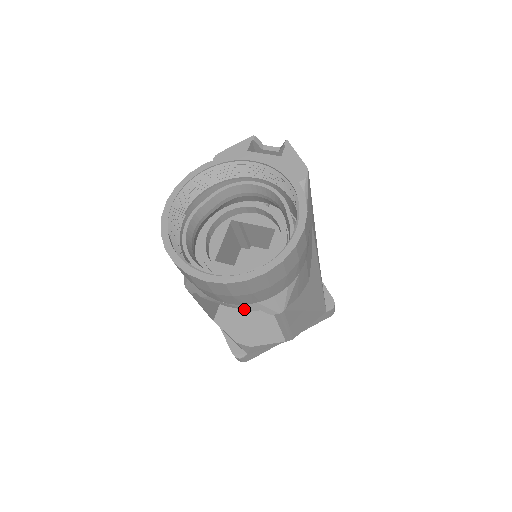
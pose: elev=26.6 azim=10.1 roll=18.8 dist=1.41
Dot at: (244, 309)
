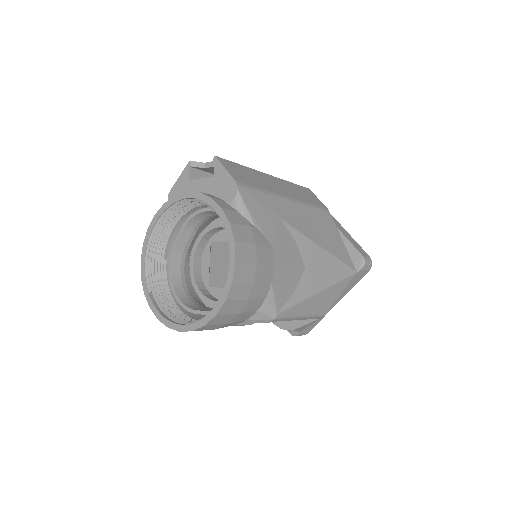
Dot at: (242, 325)
